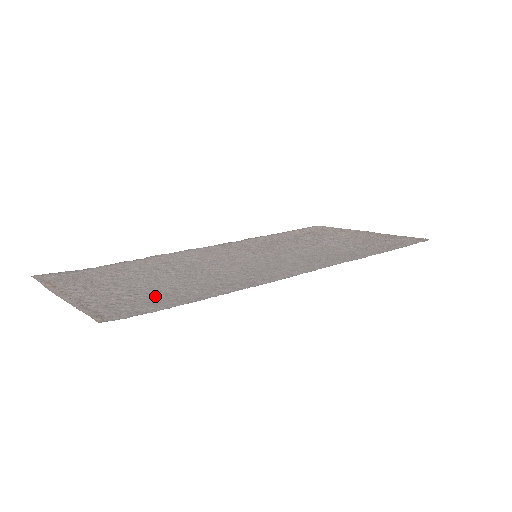
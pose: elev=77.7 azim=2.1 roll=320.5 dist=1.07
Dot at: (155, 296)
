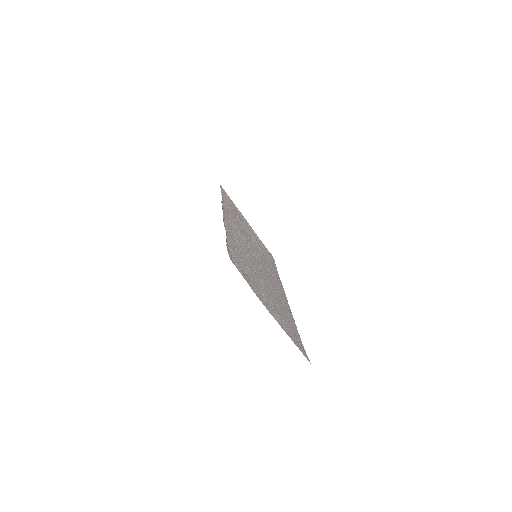
Dot at: (288, 324)
